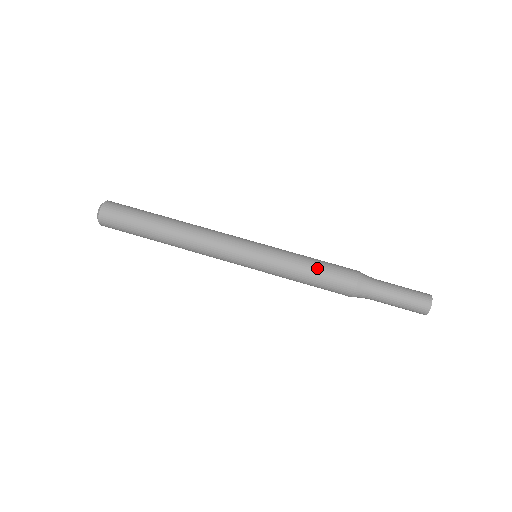
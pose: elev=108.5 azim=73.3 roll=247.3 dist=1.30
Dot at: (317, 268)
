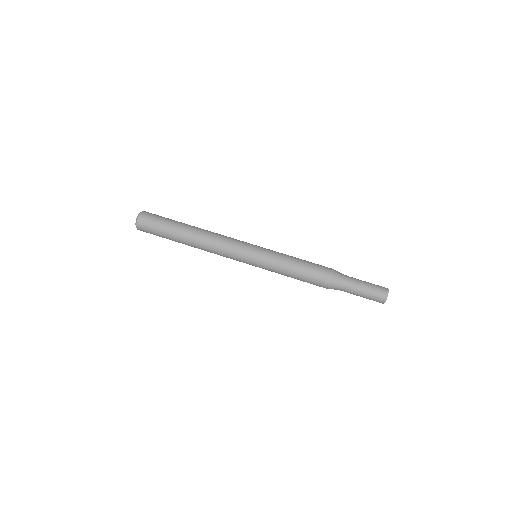
Dot at: (303, 261)
